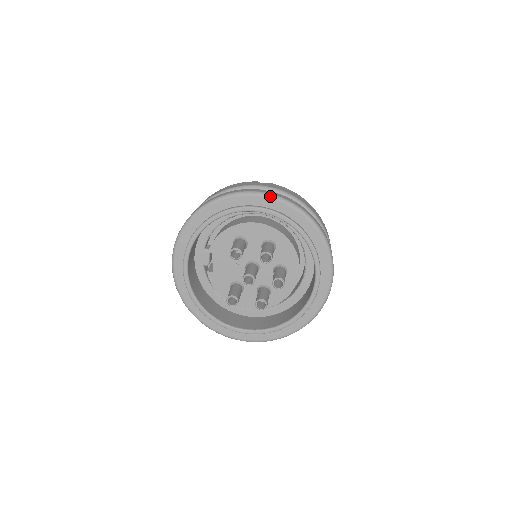
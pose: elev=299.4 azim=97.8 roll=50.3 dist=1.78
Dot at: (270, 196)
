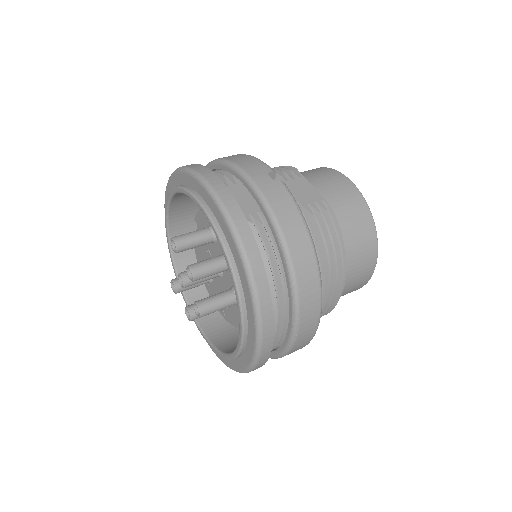
Dot at: (219, 206)
